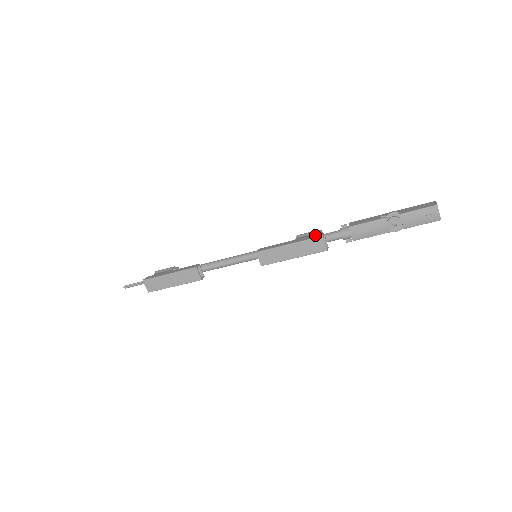
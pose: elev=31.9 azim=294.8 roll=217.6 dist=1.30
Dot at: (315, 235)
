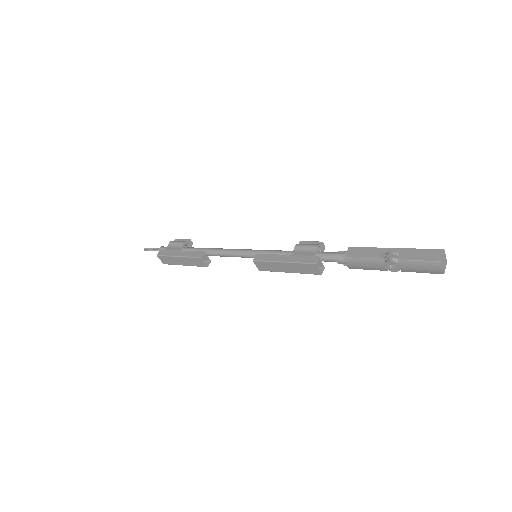
Dot at: (310, 258)
